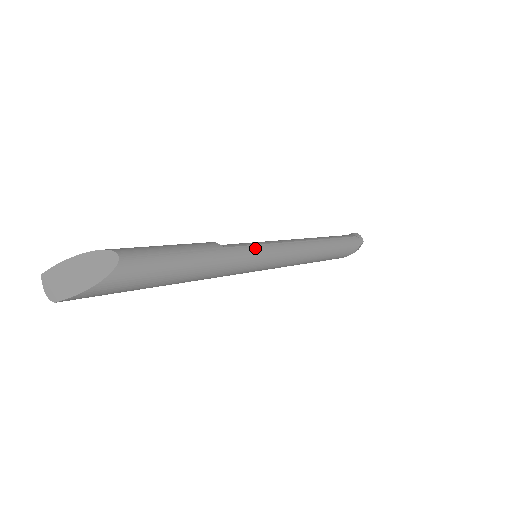
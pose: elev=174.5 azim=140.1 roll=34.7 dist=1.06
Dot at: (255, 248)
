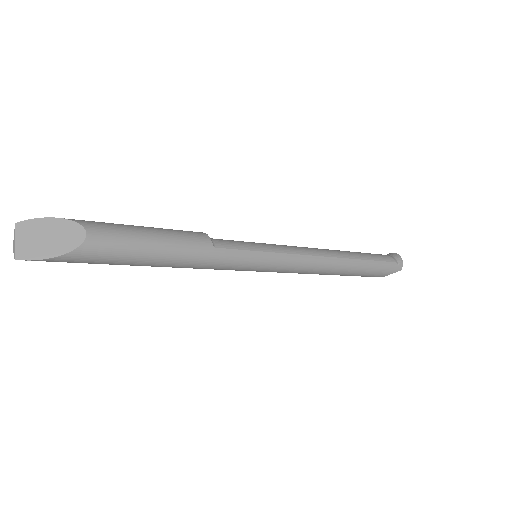
Dot at: (252, 255)
